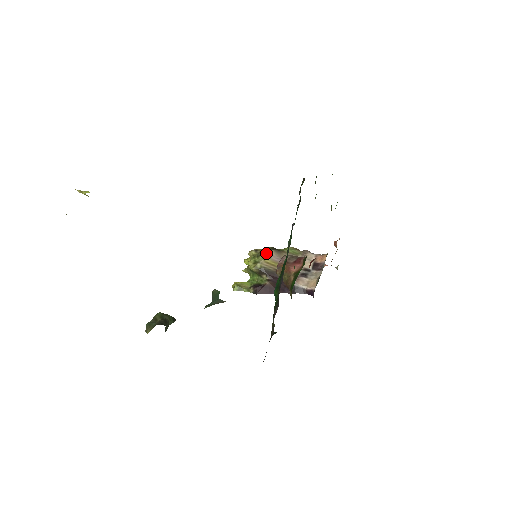
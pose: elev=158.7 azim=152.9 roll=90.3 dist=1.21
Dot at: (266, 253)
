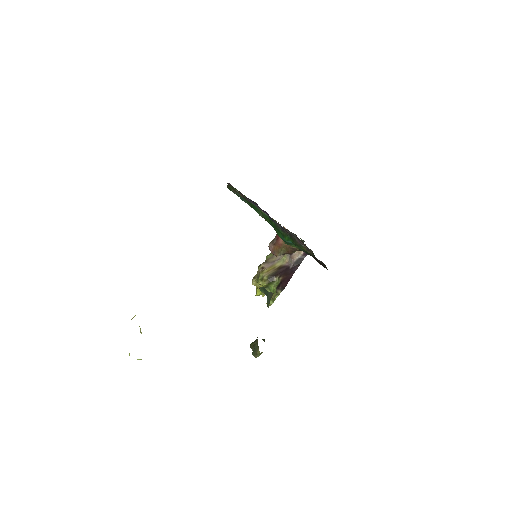
Dot at: (260, 270)
